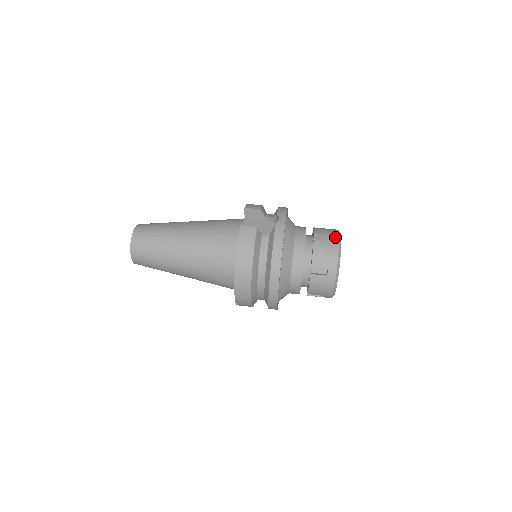
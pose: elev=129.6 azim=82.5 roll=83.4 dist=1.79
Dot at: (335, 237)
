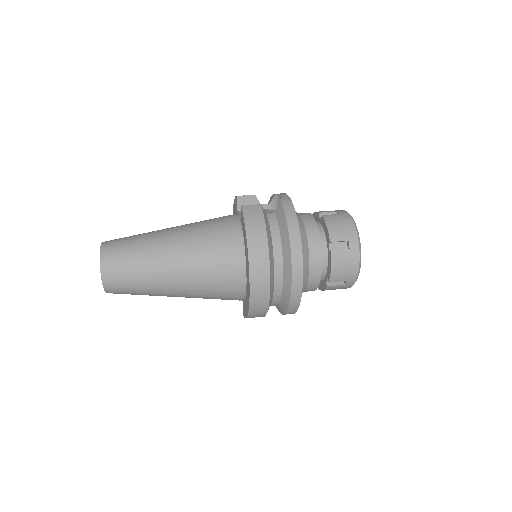
Dot at: (343, 212)
